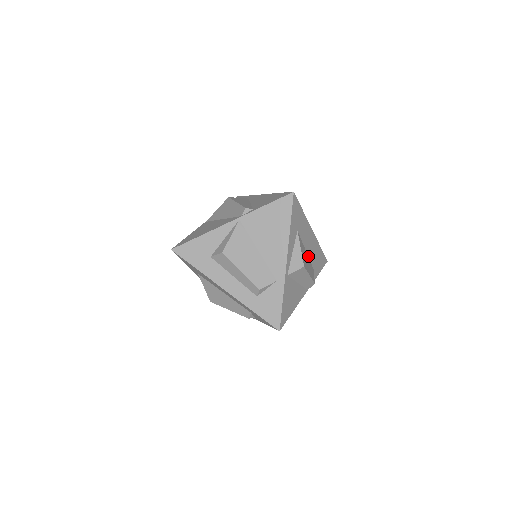
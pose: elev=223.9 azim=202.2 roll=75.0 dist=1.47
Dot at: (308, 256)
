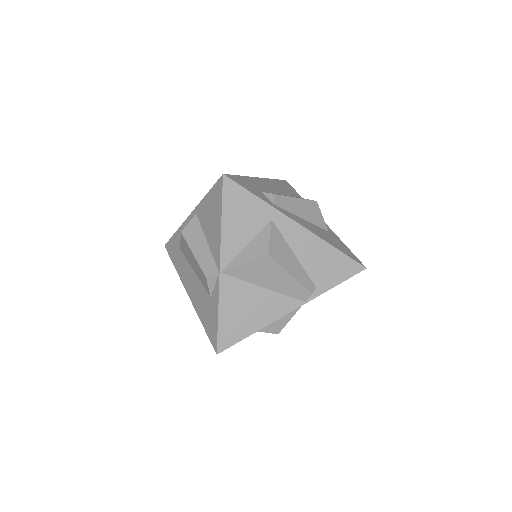
Dot at: occluded
